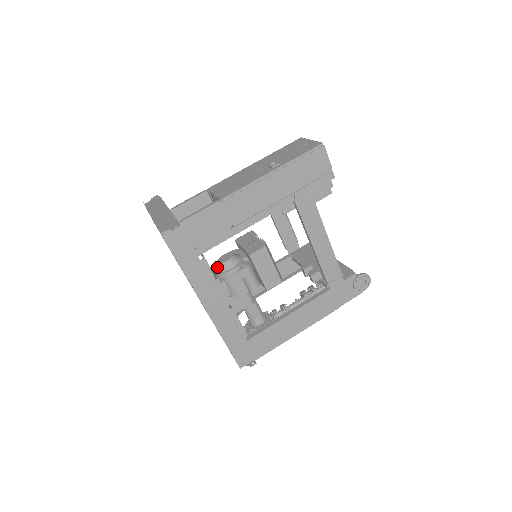
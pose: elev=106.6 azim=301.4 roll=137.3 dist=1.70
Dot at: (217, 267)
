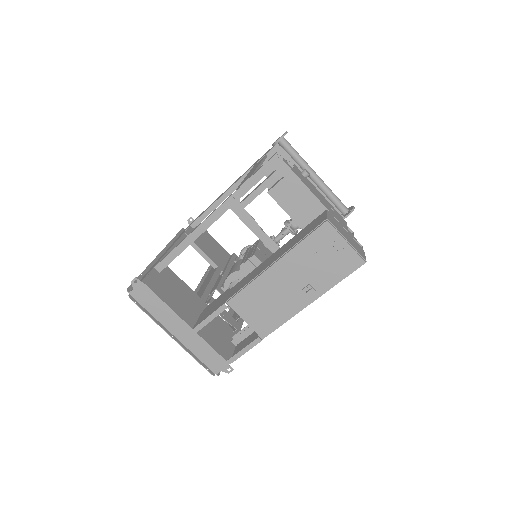
Dot at: occluded
